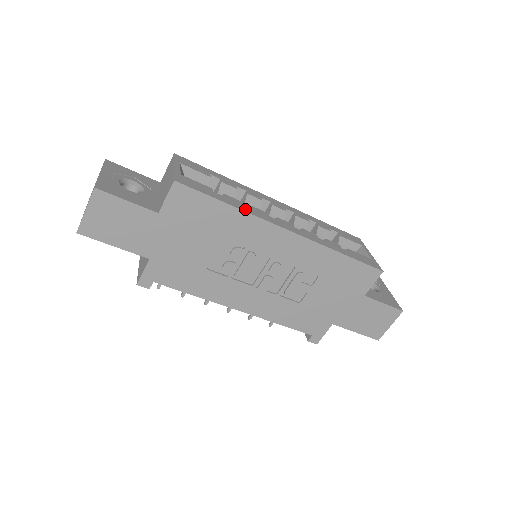
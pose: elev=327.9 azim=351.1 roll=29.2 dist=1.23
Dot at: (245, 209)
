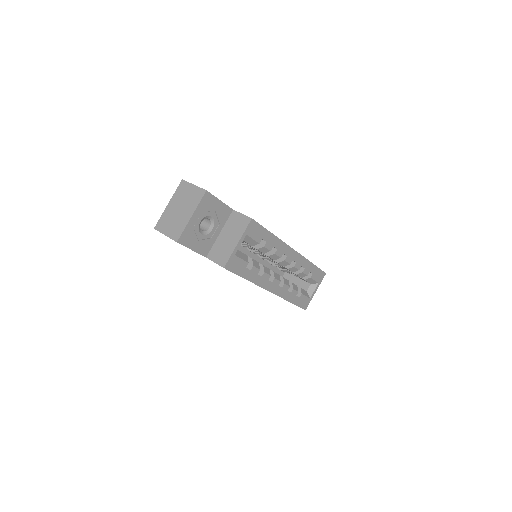
Dot at: (255, 280)
